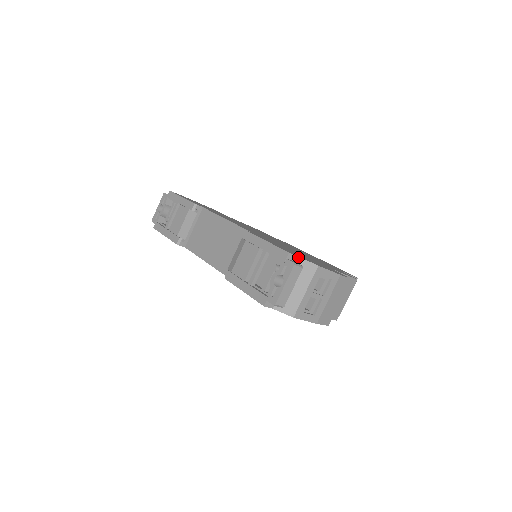
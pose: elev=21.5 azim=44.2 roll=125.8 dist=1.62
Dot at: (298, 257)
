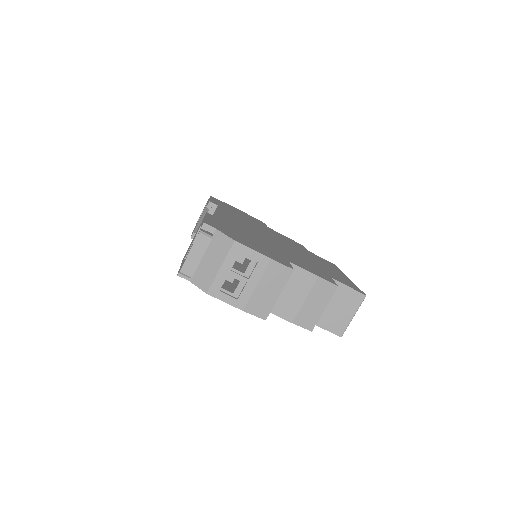
Dot at: (217, 230)
